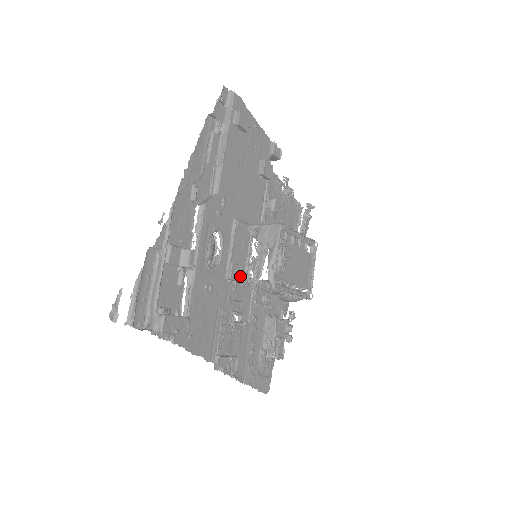
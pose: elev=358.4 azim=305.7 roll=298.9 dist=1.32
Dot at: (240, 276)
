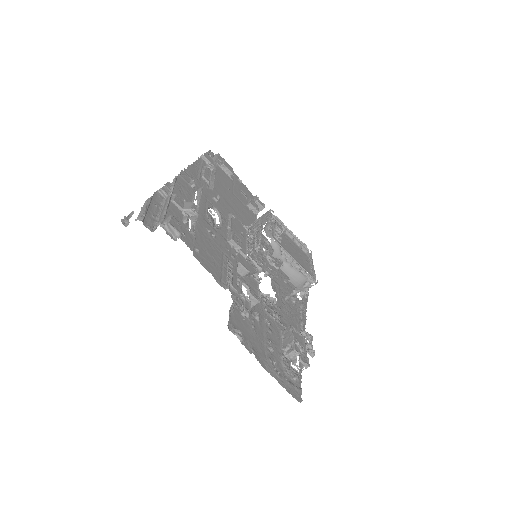
Dot at: (241, 245)
